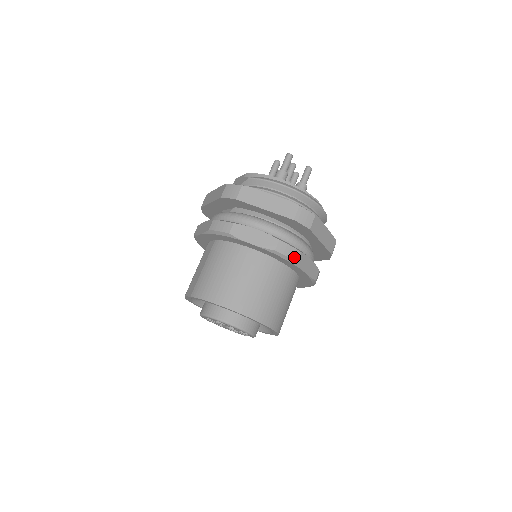
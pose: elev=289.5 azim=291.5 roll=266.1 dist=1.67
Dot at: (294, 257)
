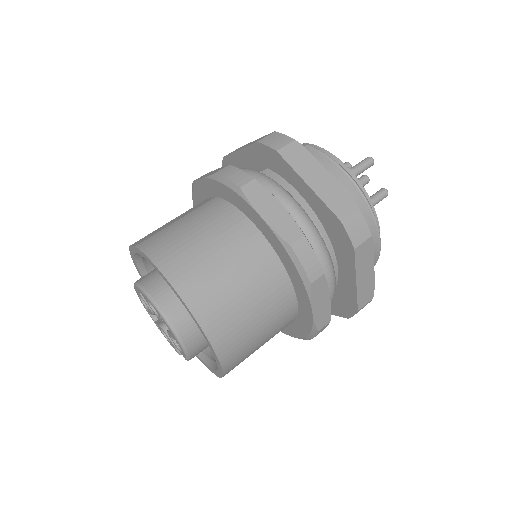
Dot at: (311, 273)
